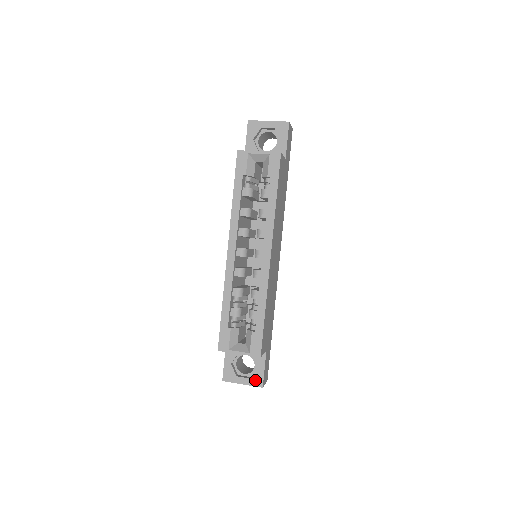
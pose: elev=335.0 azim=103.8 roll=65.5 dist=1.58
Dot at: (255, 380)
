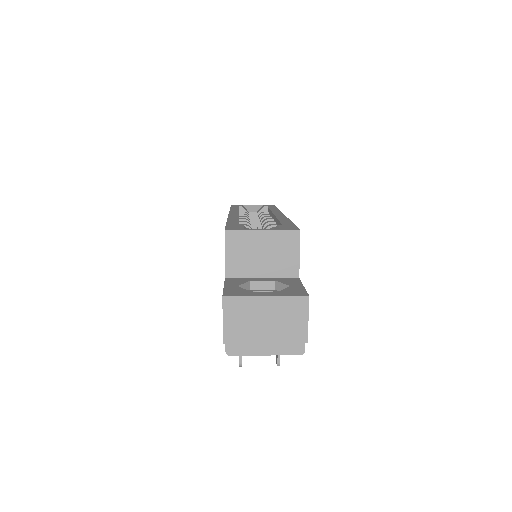
Dot at: (290, 292)
